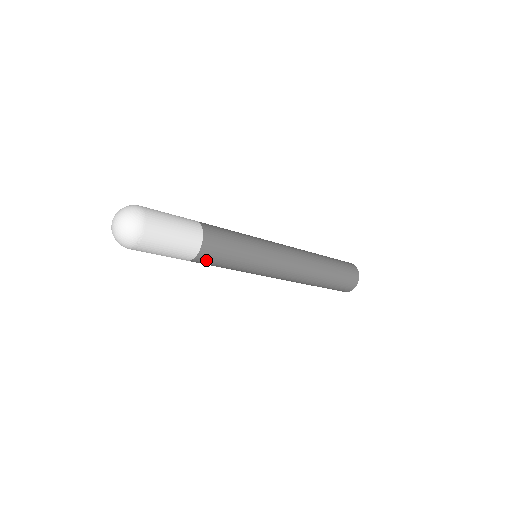
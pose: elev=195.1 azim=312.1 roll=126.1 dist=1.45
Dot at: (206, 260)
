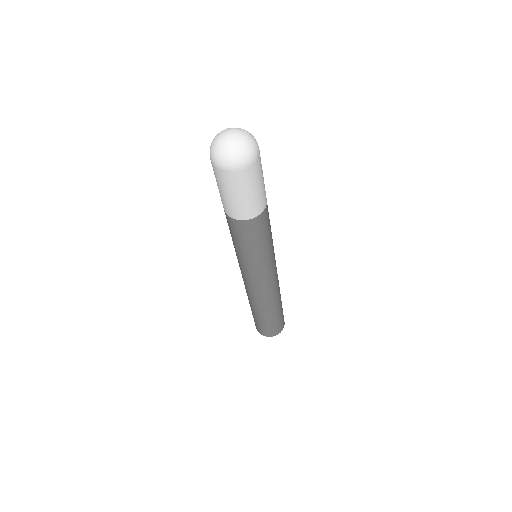
Dot at: (255, 227)
